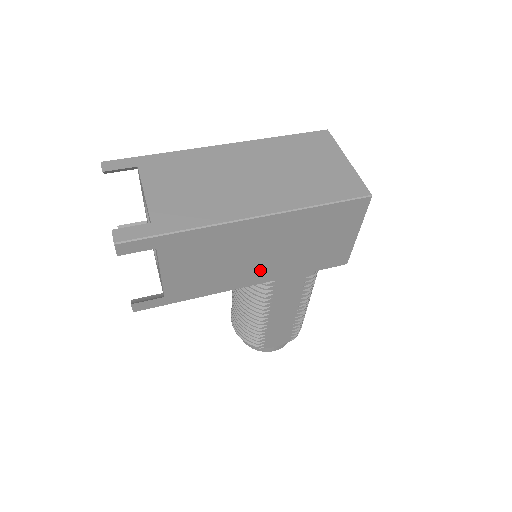
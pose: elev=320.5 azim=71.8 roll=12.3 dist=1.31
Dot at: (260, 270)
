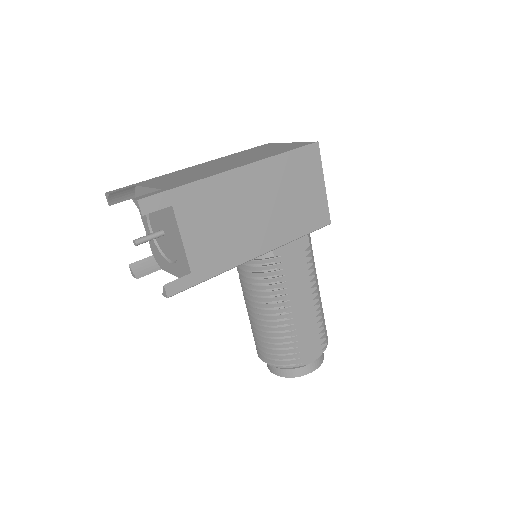
Dot at: (263, 233)
